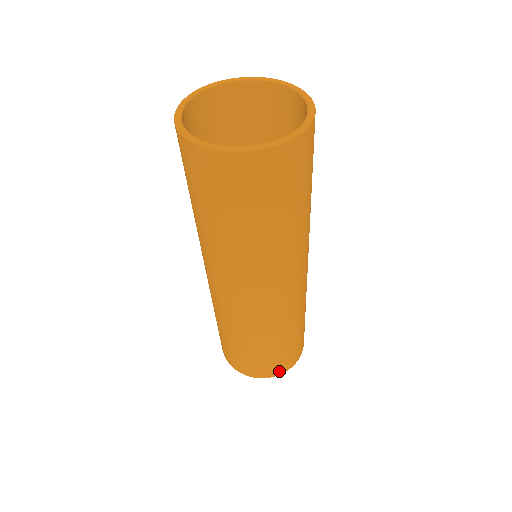
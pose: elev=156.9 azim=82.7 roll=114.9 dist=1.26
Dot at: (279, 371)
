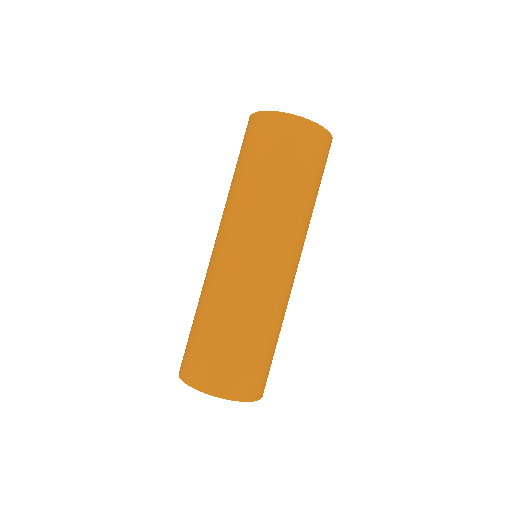
Dot at: (263, 391)
